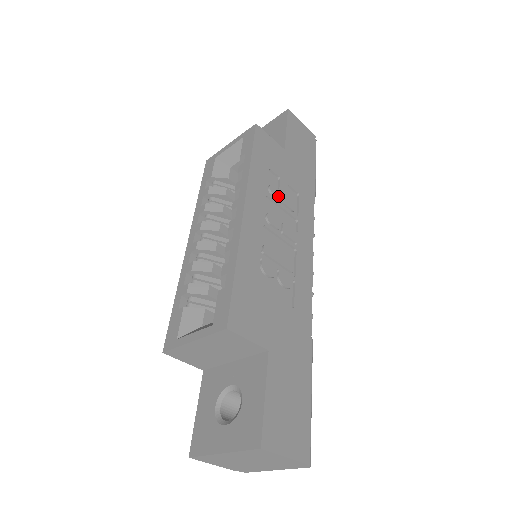
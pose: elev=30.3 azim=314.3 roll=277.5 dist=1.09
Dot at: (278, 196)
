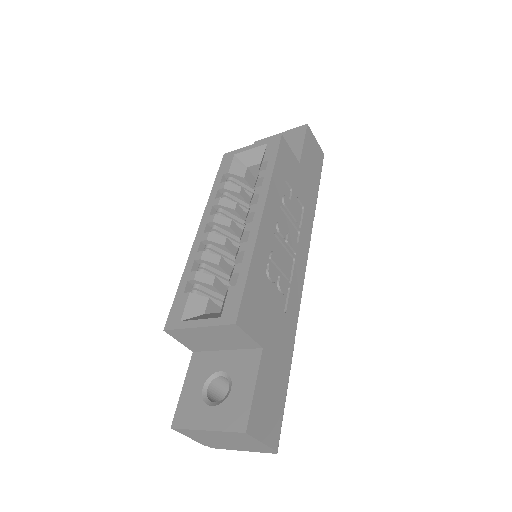
Dot at: (289, 207)
